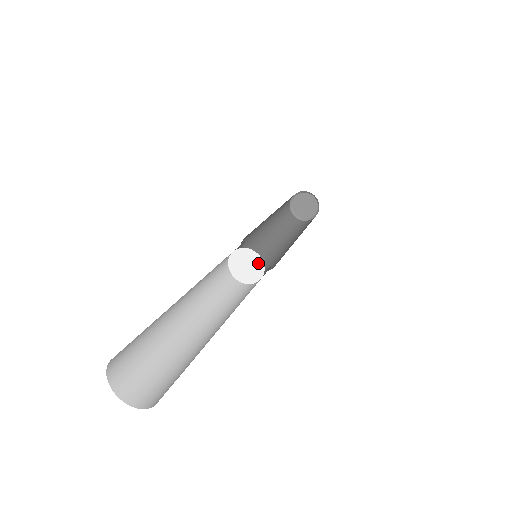
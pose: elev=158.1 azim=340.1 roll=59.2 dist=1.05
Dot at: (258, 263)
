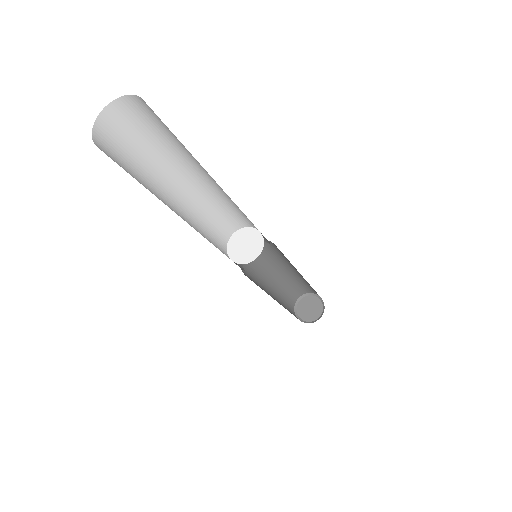
Dot at: (257, 248)
